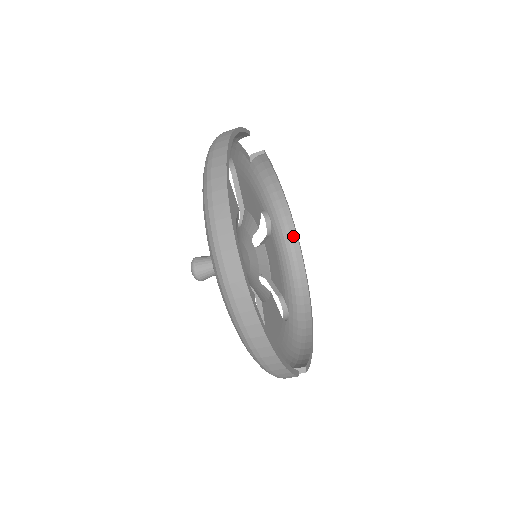
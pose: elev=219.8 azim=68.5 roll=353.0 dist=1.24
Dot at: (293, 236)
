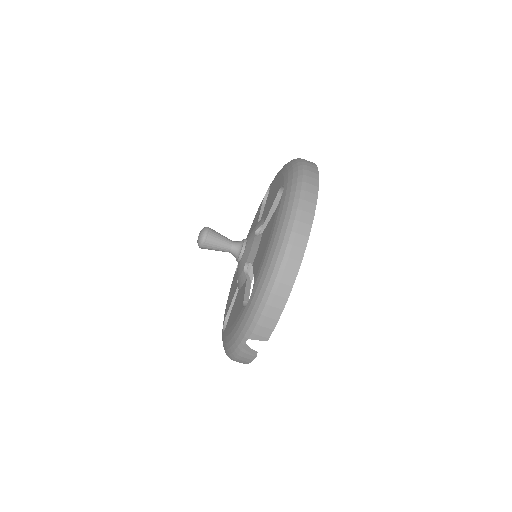
Dot at: occluded
